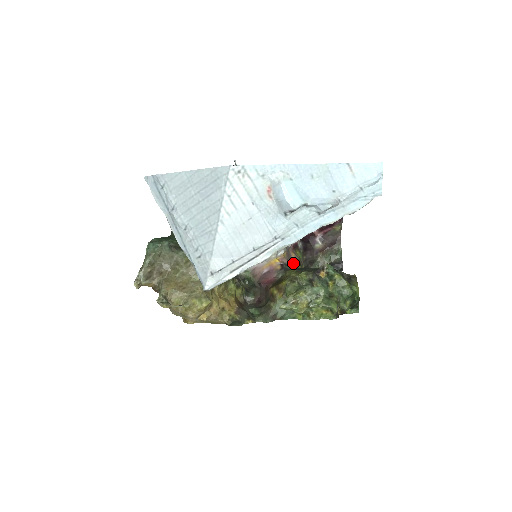
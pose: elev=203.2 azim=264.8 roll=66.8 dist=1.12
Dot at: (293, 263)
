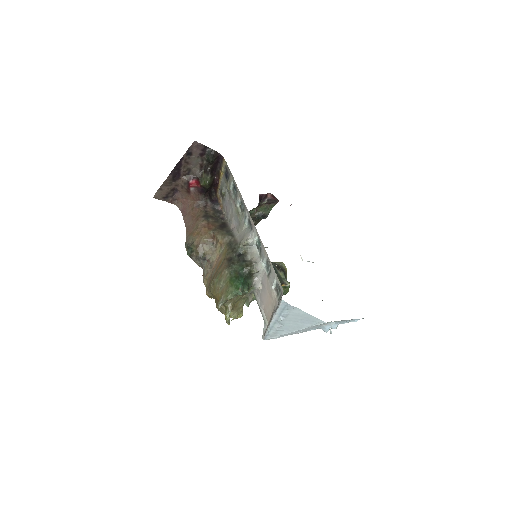
Dot at: occluded
